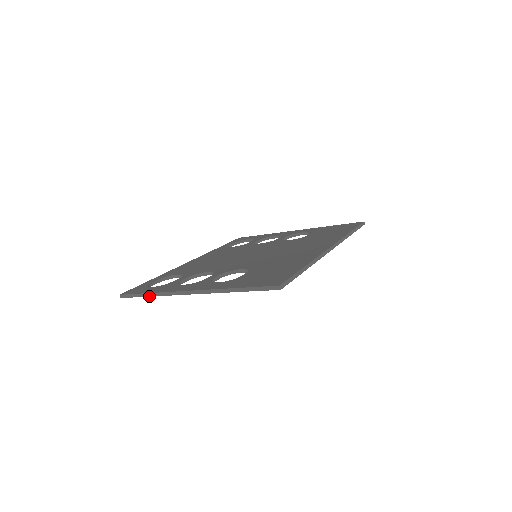
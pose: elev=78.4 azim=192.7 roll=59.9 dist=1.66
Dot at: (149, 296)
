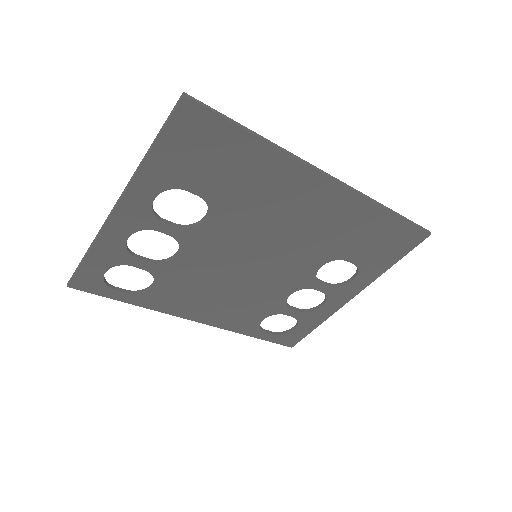
Dot at: (86, 254)
